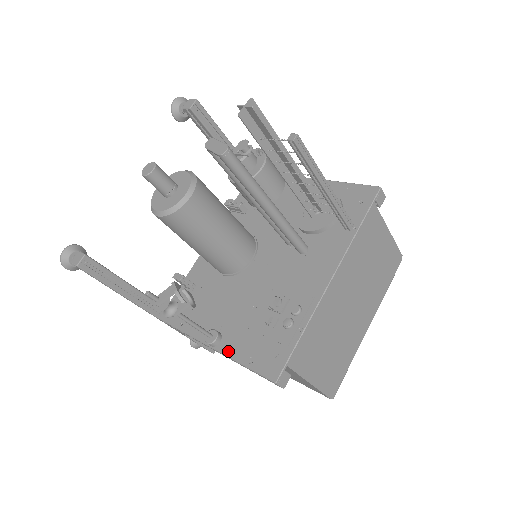
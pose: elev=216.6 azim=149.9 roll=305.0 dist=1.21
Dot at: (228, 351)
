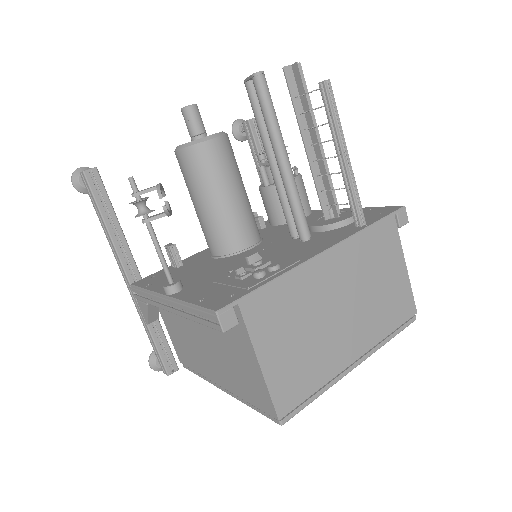
Dot at: (182, 296)
